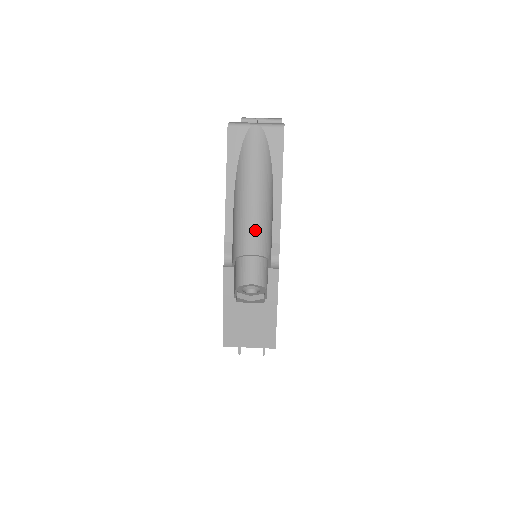
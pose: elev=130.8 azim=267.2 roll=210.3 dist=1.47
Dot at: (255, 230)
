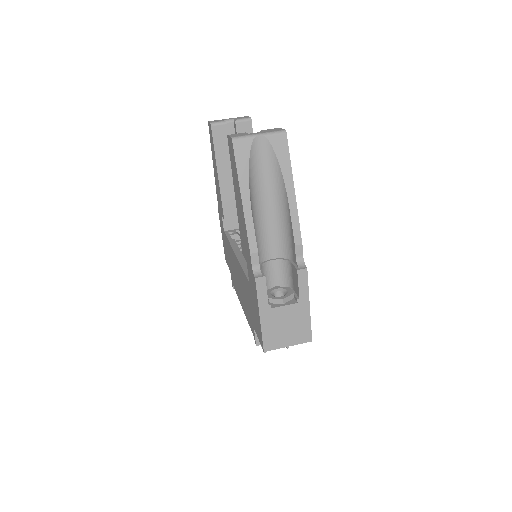
Dot at: (271, 235)
